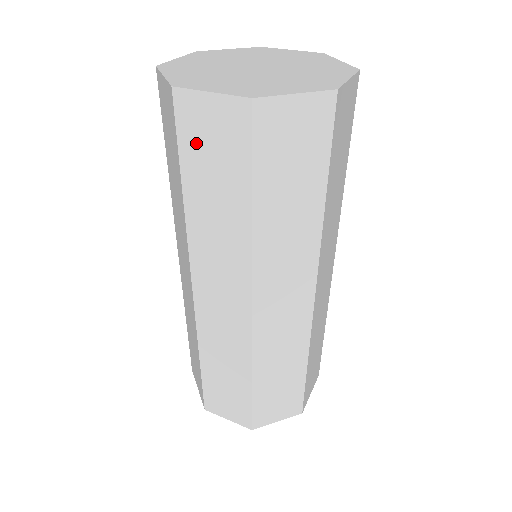
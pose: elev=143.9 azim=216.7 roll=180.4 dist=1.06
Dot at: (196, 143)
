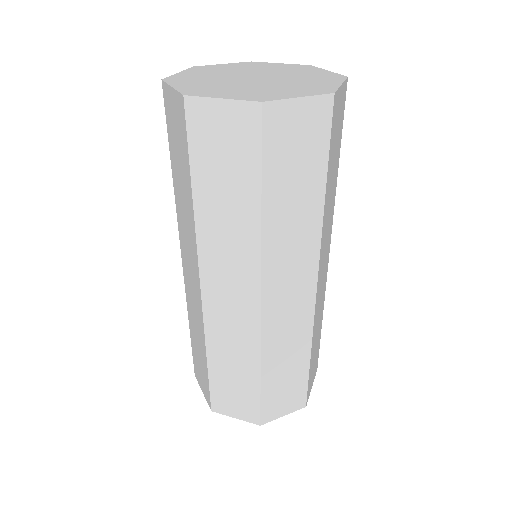
Dot at: (281, 150)
